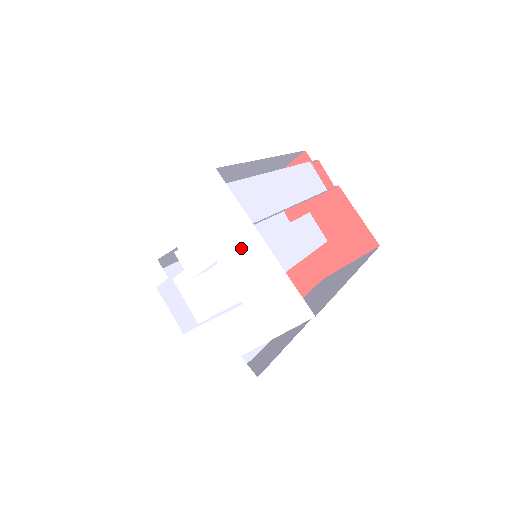
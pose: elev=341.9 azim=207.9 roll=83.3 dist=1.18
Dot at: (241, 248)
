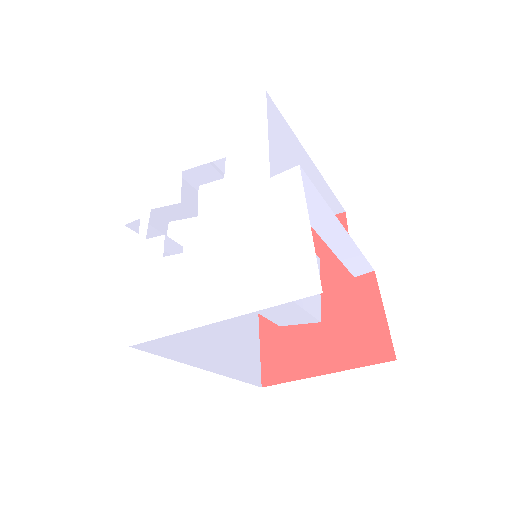
Dot at: (187, 144)
